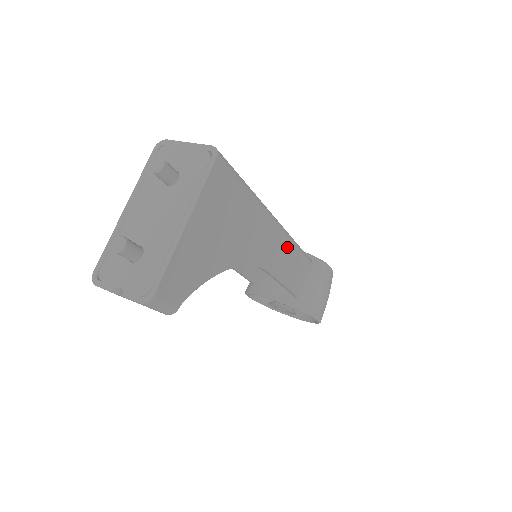
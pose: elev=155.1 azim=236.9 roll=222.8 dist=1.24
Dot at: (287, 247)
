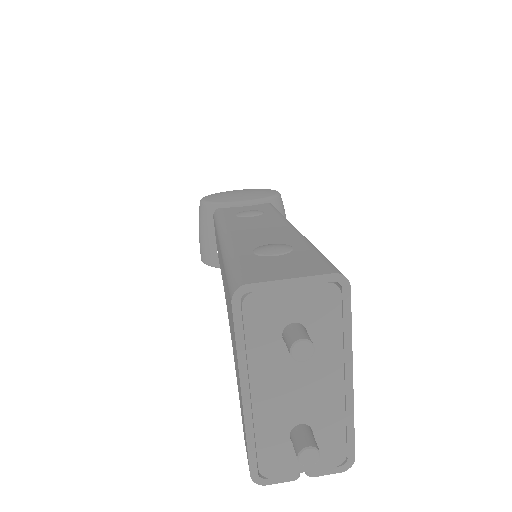
Dot at: occluded
